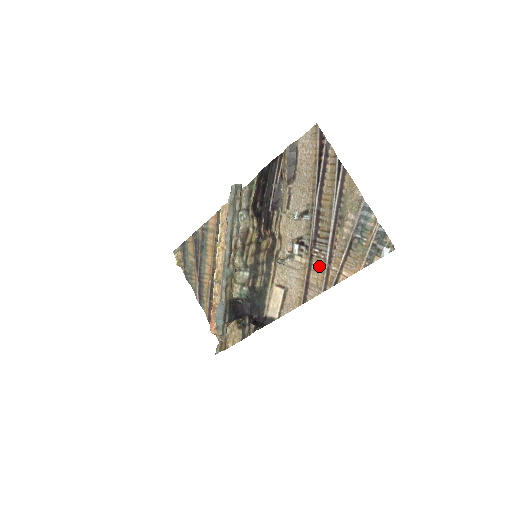
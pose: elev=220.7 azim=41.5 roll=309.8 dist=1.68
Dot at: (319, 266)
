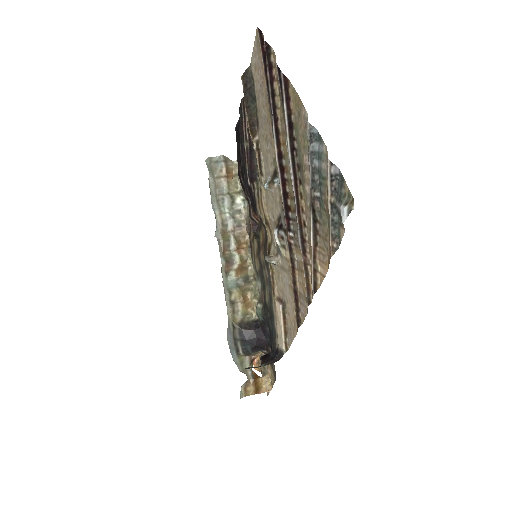
Dot at: (300, 261)
